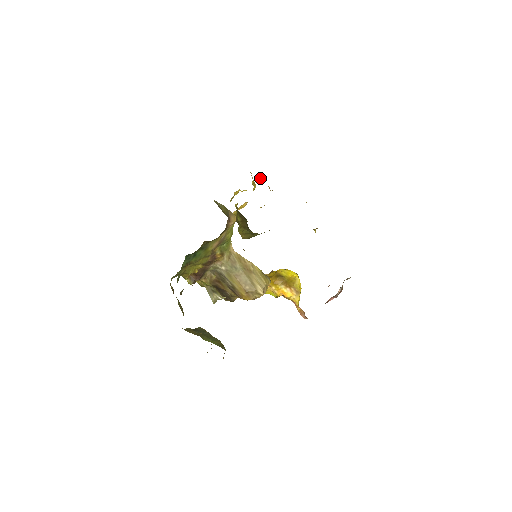
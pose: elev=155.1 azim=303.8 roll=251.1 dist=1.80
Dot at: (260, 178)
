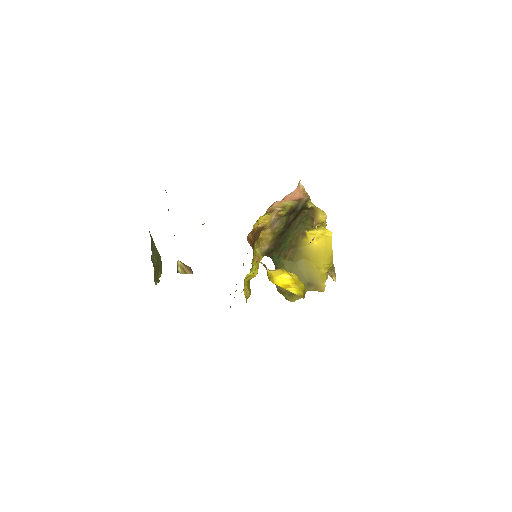
Dot at: occluded
